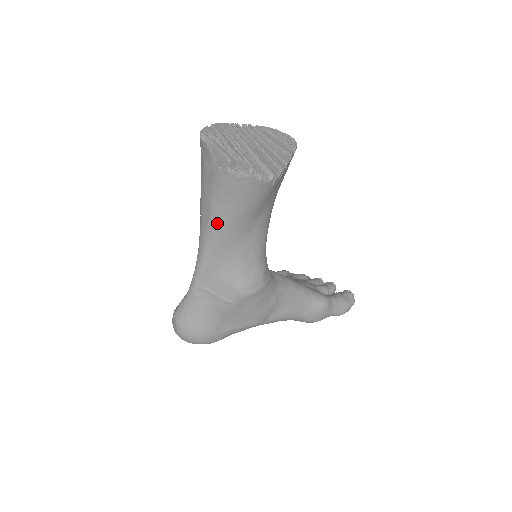
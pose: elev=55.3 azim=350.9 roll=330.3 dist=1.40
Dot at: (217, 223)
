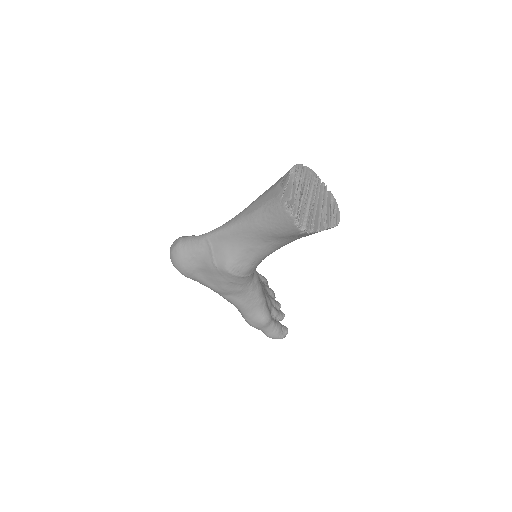
Dot at: (252, 220)
